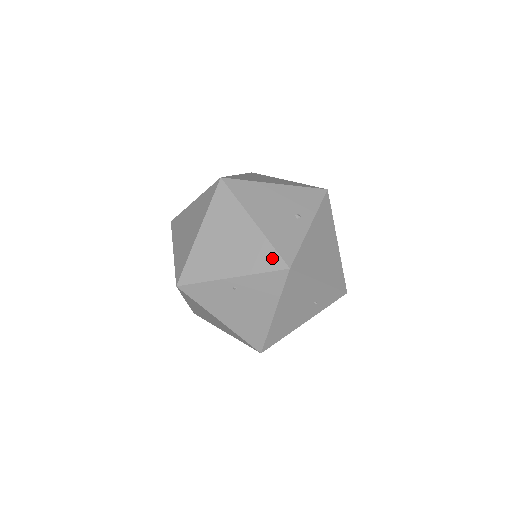
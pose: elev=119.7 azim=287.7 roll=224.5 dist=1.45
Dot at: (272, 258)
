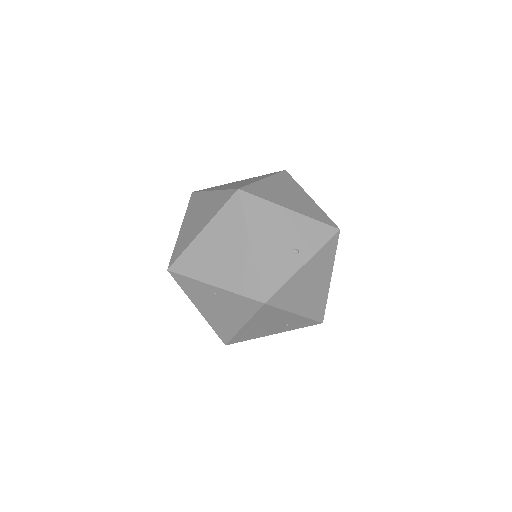
Dot at: (253, 286)
